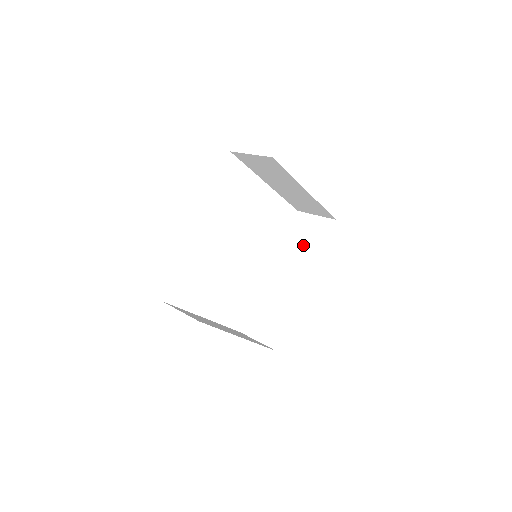
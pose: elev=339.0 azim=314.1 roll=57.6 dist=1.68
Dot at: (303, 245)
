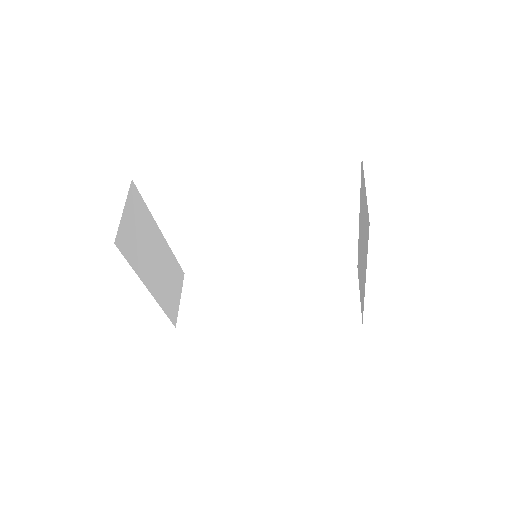
Dot at: (314, 297)
